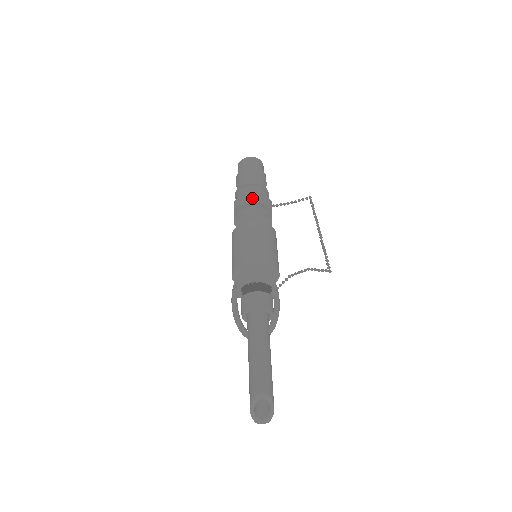
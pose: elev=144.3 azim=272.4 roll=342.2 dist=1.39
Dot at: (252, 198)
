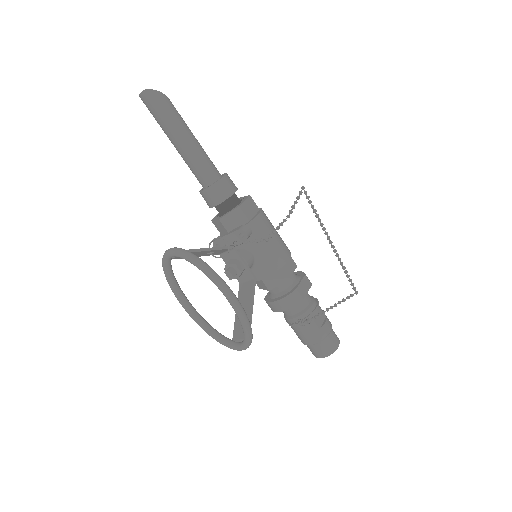
Dot at: occluded
